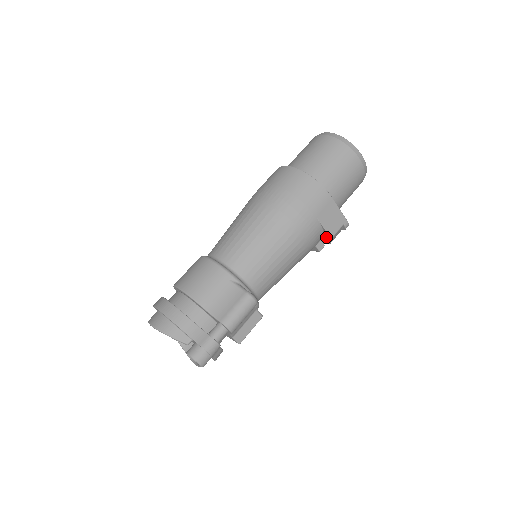
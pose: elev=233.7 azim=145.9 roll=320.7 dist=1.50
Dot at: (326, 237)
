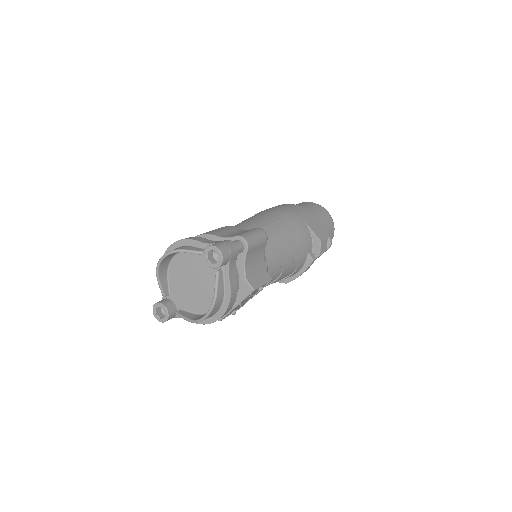
Dot at: (315, 244)
